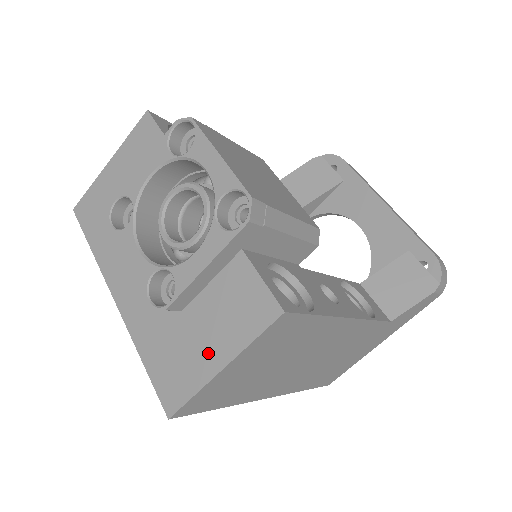
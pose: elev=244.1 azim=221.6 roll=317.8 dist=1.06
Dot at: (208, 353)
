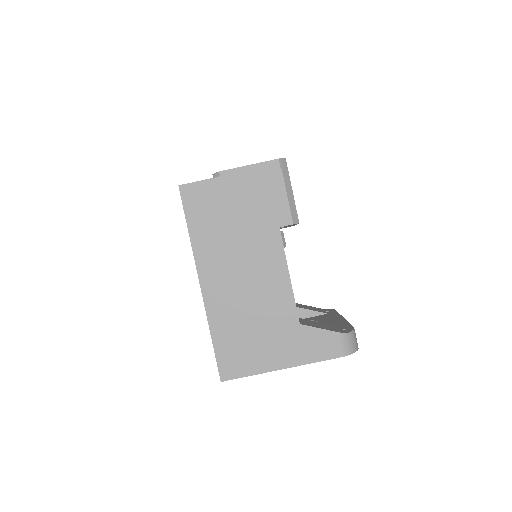
Dot at: occluded
